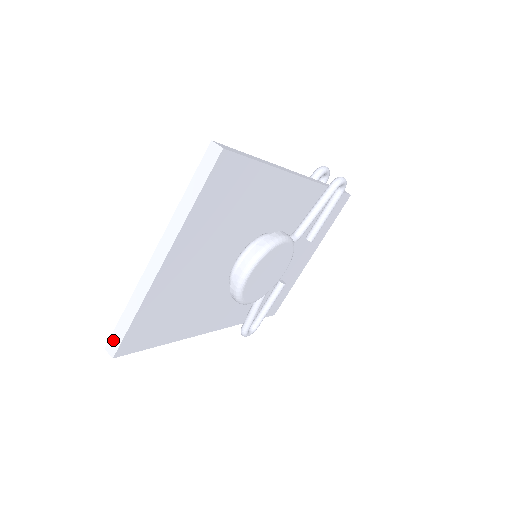
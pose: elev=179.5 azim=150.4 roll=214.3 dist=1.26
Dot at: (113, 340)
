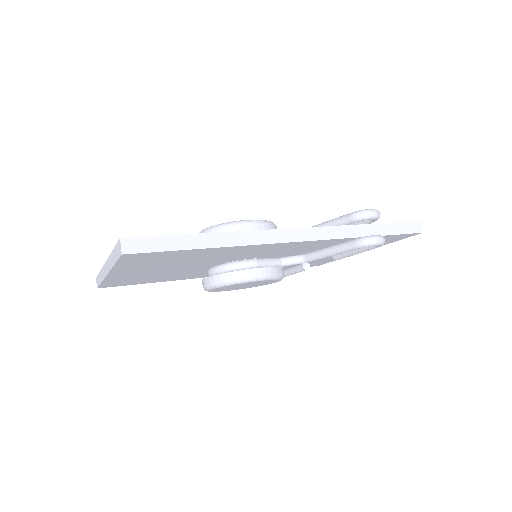
Dot at: (97, 279)
